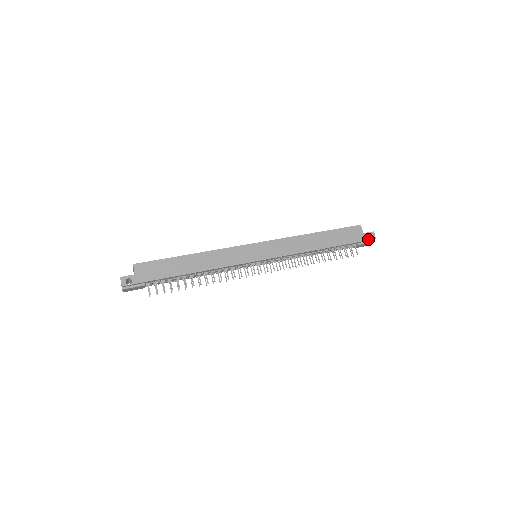
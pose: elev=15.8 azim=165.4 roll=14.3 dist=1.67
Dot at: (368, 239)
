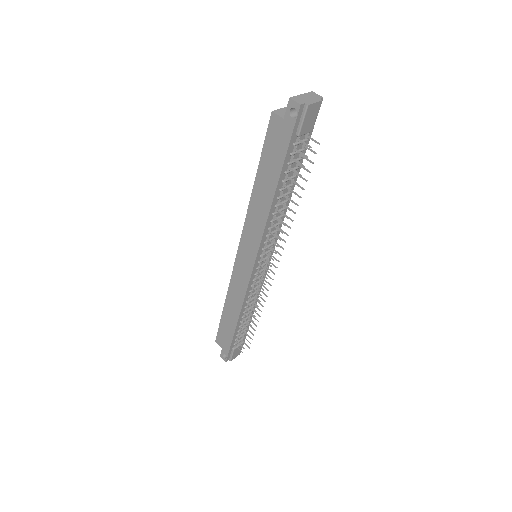
Dot at: (294, 119)
